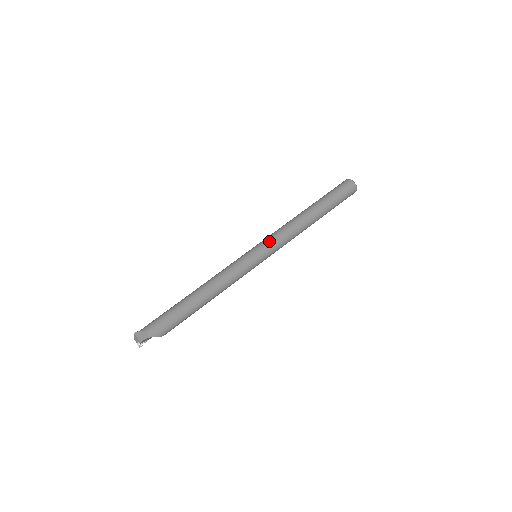
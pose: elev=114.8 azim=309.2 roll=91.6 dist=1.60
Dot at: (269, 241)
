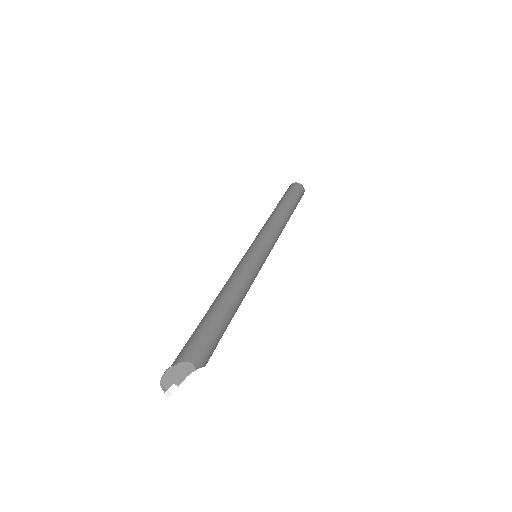
Dot at: (267, 237)
